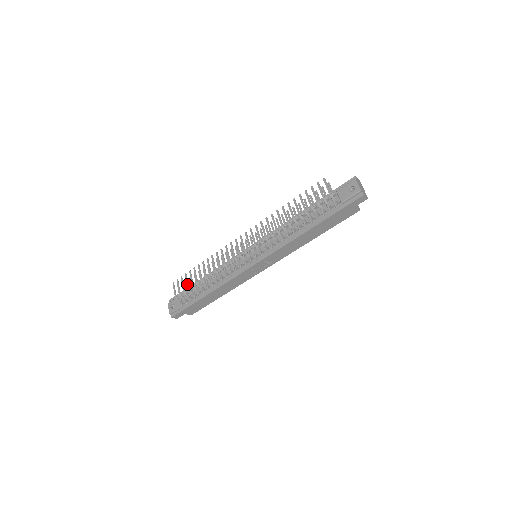
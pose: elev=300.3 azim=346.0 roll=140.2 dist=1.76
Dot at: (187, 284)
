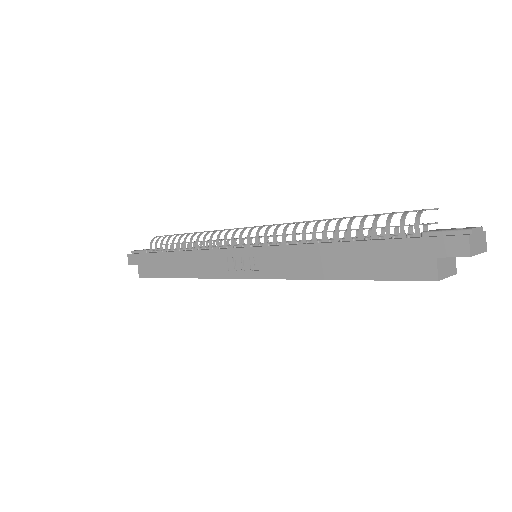
Dot at: occluded
